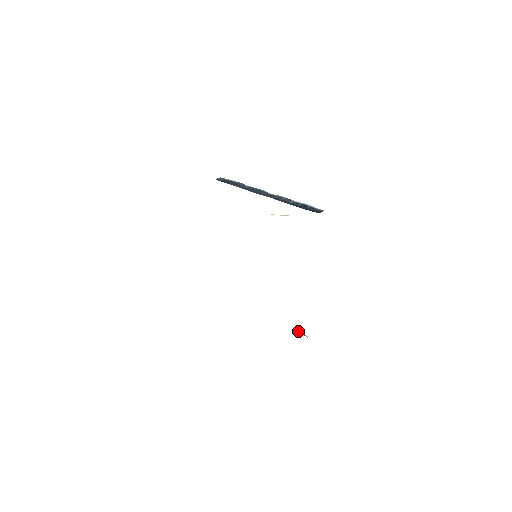
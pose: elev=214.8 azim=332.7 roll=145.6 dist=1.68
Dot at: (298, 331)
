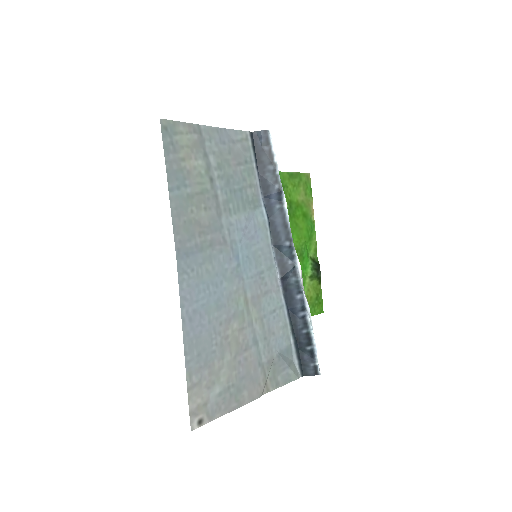
Dot at: (307, 275)
